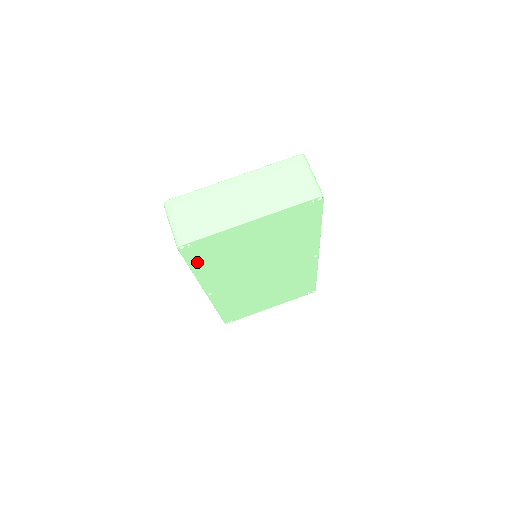
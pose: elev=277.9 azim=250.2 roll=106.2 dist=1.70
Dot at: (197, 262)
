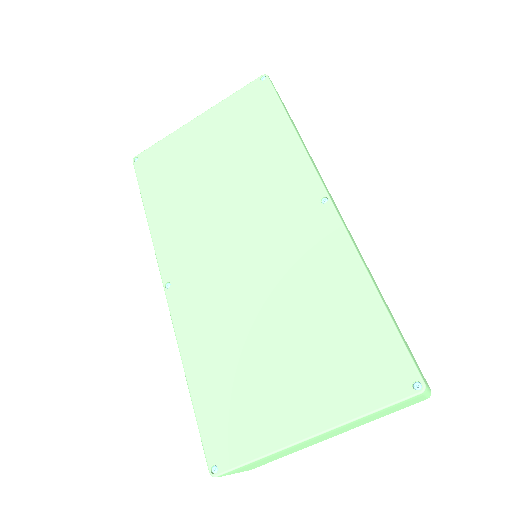
Dot at: occluded
